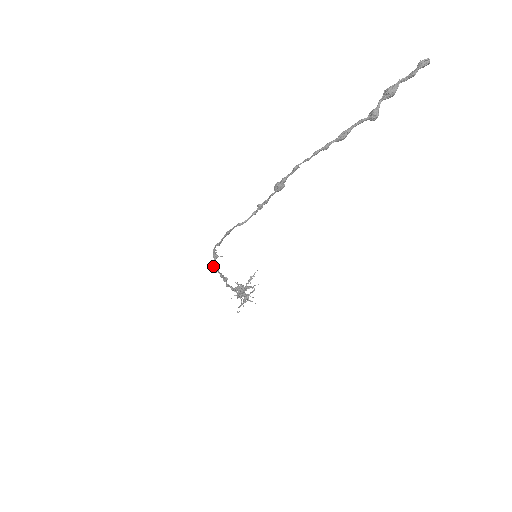
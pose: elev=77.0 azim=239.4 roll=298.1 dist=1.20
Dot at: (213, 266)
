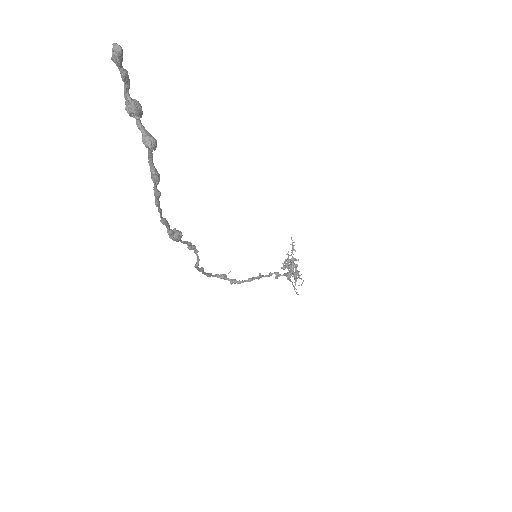
Dot at: occluded
